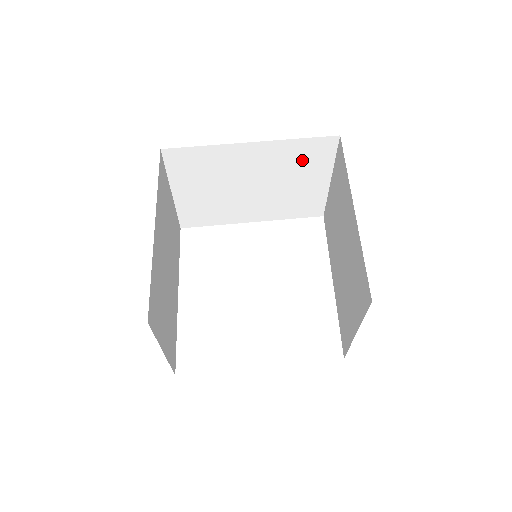
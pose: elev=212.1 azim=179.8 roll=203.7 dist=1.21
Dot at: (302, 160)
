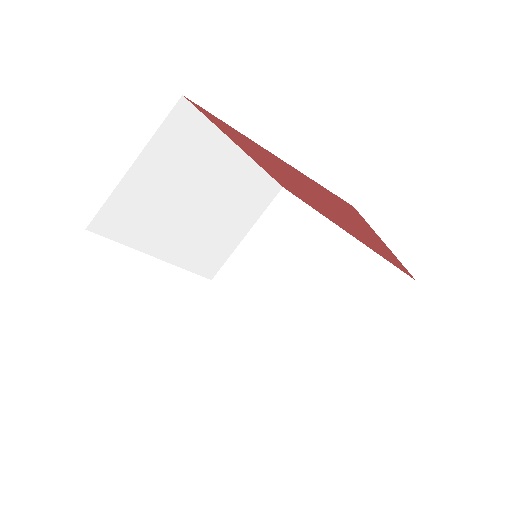
Dot at: (250, 197)
